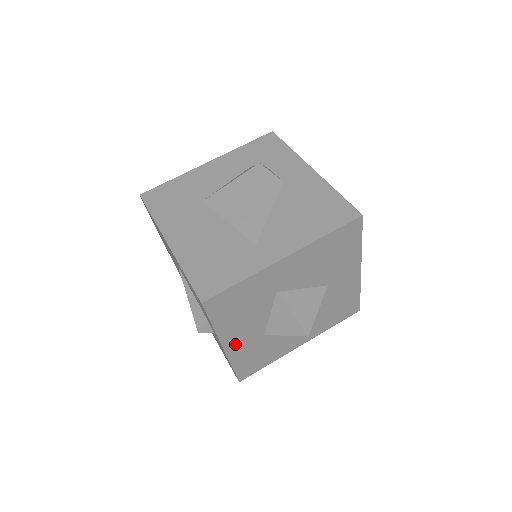
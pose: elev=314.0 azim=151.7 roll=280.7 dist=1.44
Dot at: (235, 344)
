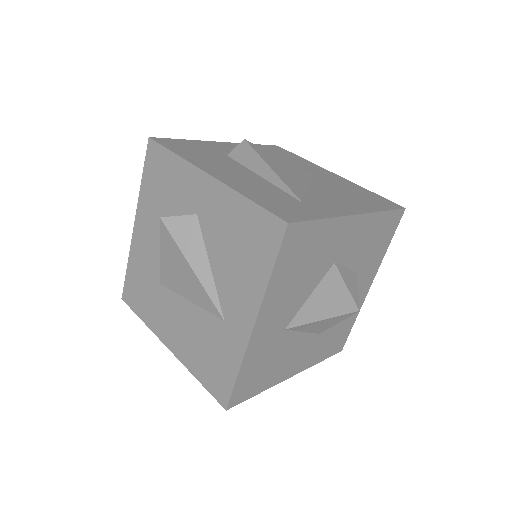
Dot at: (299, 364)
